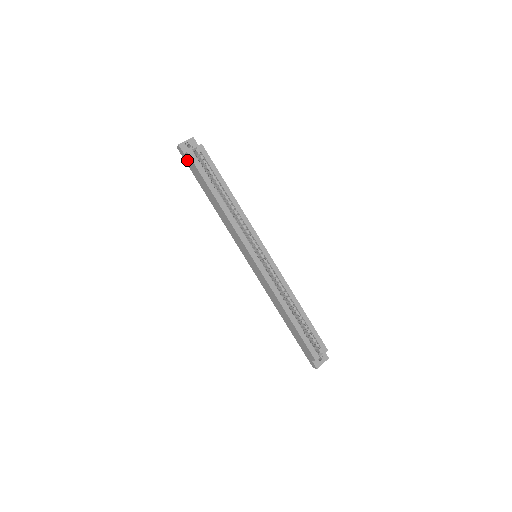
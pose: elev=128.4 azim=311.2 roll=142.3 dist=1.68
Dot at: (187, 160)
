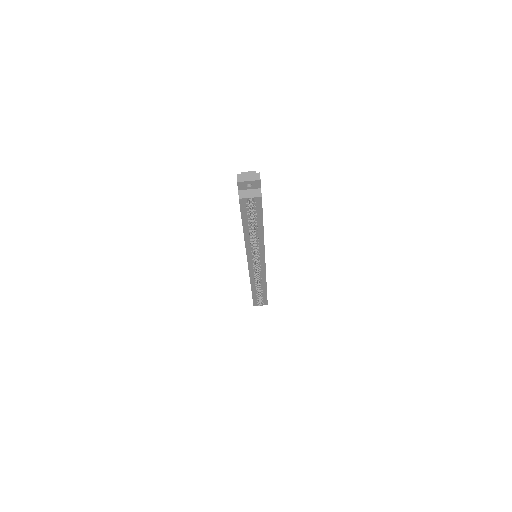
Dot at: occluded
